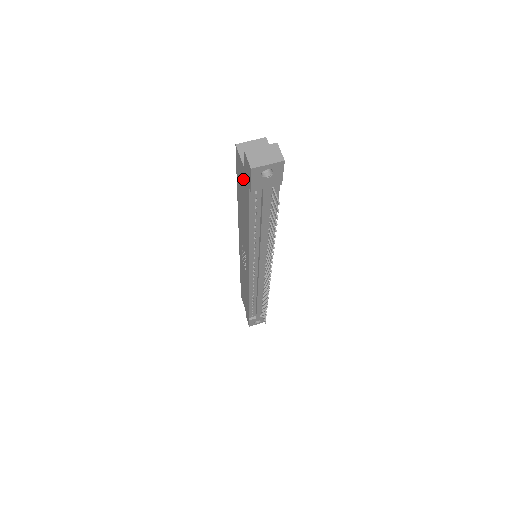
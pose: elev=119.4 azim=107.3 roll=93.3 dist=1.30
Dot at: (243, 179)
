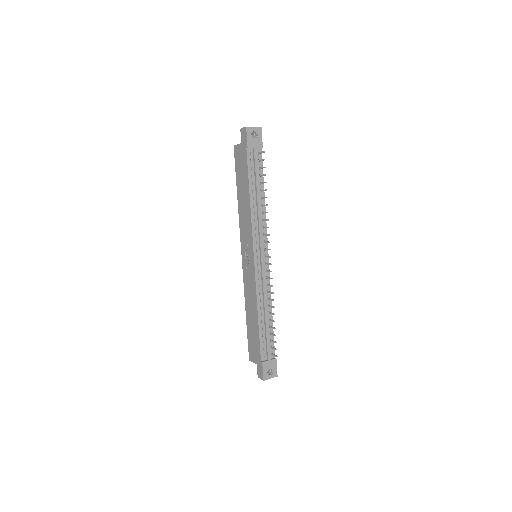
Dot at: (241, 156)
